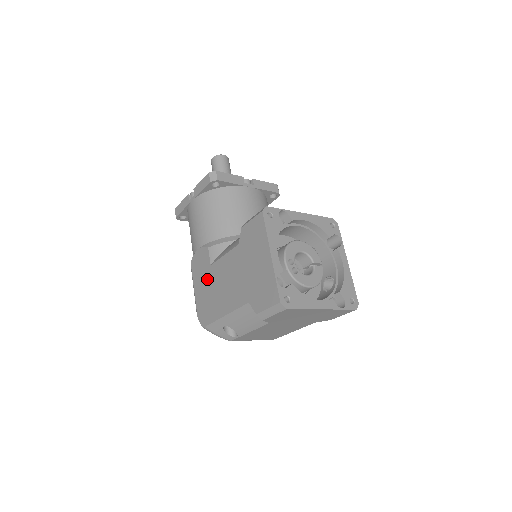
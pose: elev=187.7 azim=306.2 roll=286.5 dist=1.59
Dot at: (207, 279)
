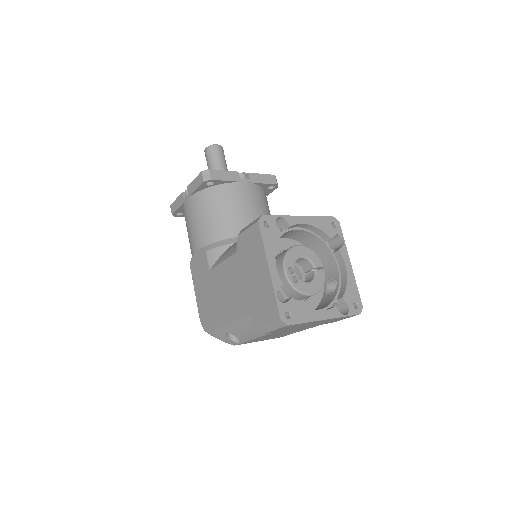
Dot at: (207, 284)
